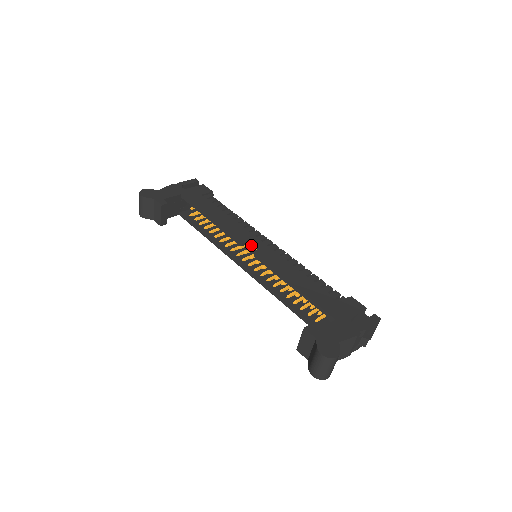
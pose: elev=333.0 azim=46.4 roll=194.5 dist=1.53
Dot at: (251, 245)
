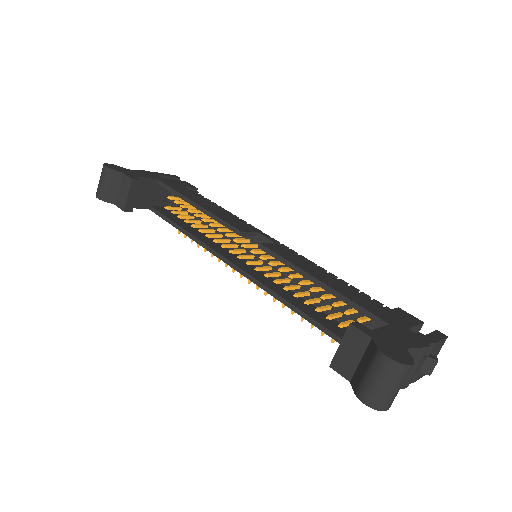
Dot at: (249, 243)
